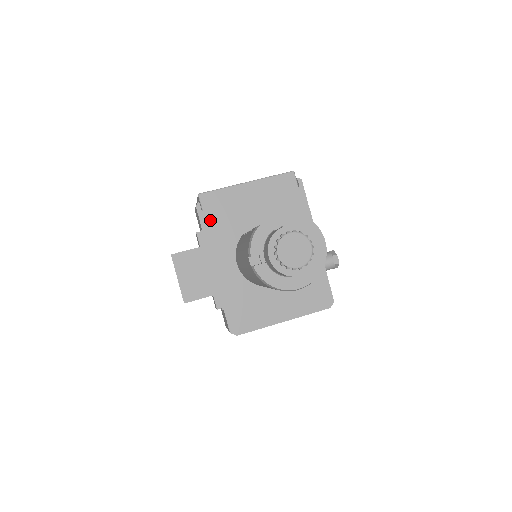
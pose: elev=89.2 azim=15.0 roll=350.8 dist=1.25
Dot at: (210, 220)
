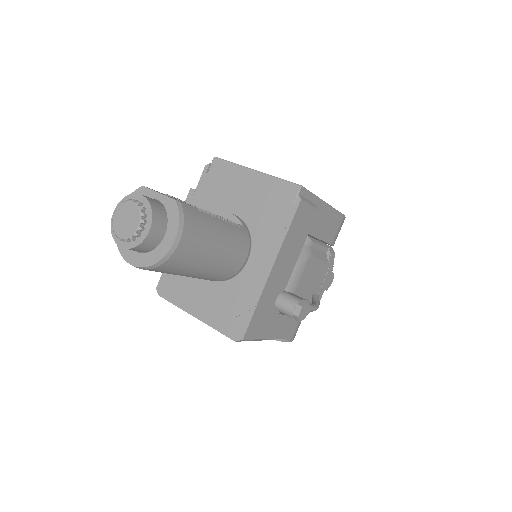
Dot at: (206, 185)
